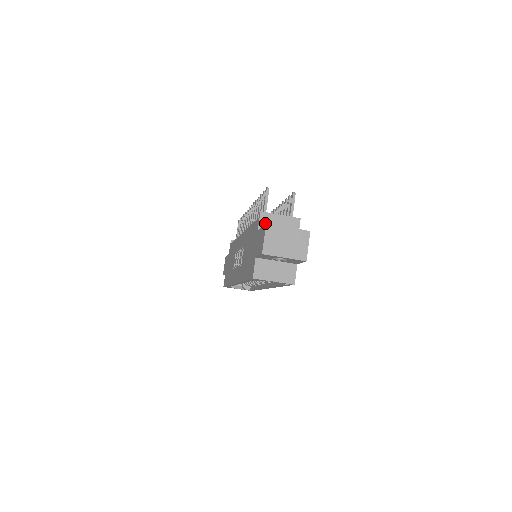
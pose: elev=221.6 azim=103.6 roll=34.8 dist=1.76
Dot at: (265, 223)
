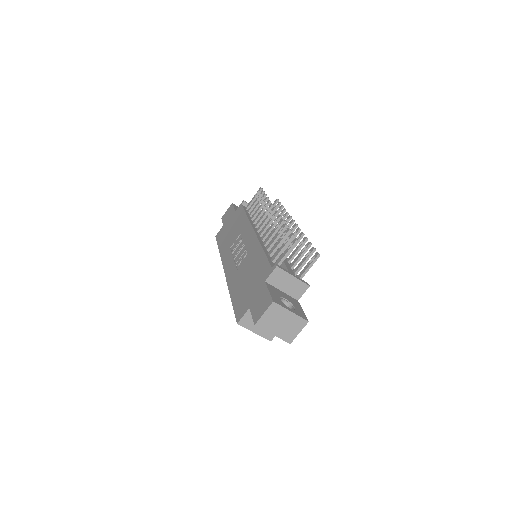
Dot at: (275, 278)
